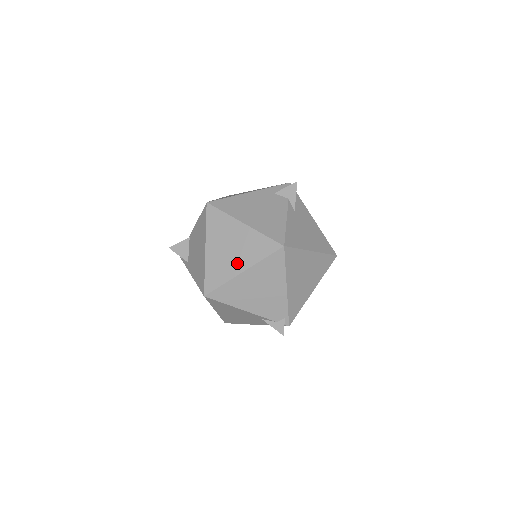
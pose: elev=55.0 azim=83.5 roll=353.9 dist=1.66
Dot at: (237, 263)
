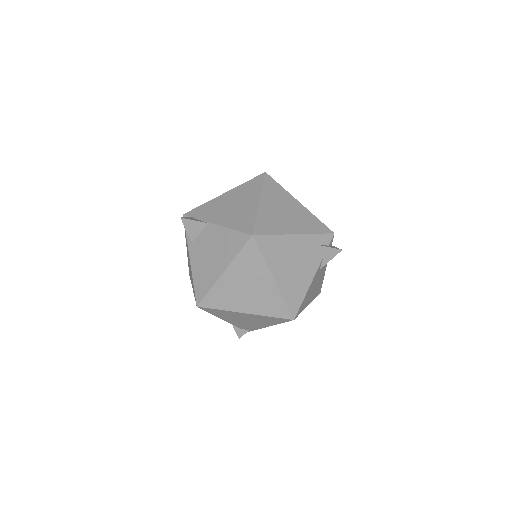
Dot at: (245, 304)
